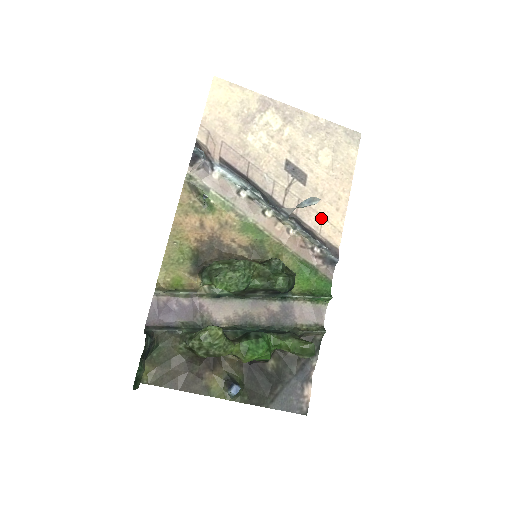
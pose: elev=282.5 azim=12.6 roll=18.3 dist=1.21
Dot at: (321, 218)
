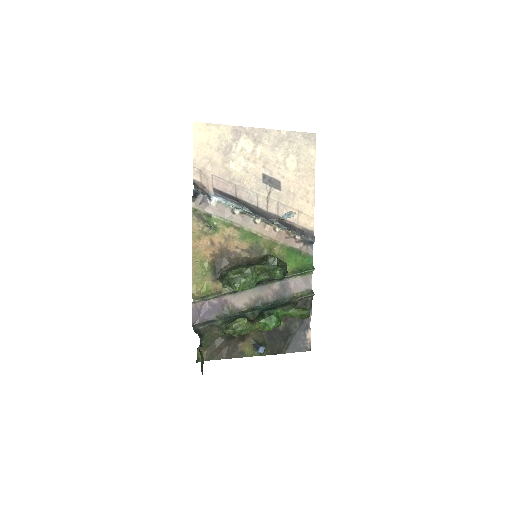
Dot at: (297, 212)
